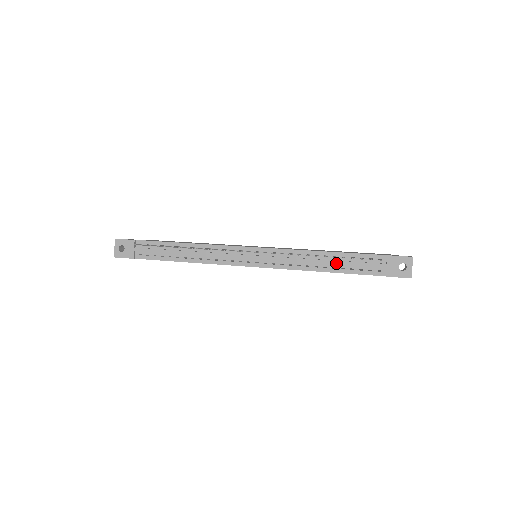
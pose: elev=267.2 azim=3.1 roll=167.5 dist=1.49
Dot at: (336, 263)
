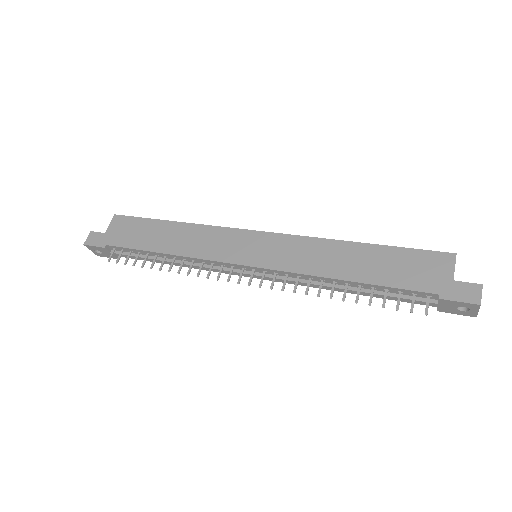
Dot at: (363, 294)
